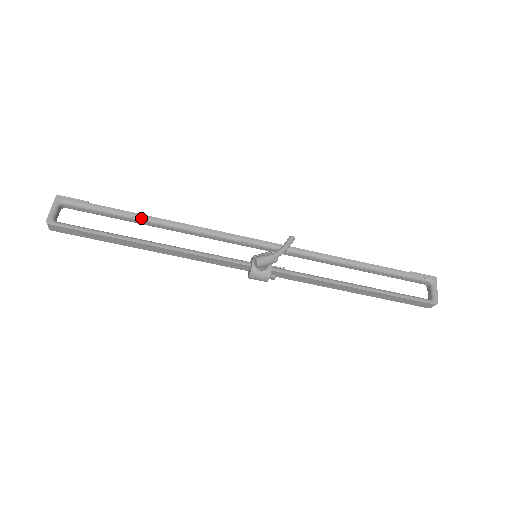
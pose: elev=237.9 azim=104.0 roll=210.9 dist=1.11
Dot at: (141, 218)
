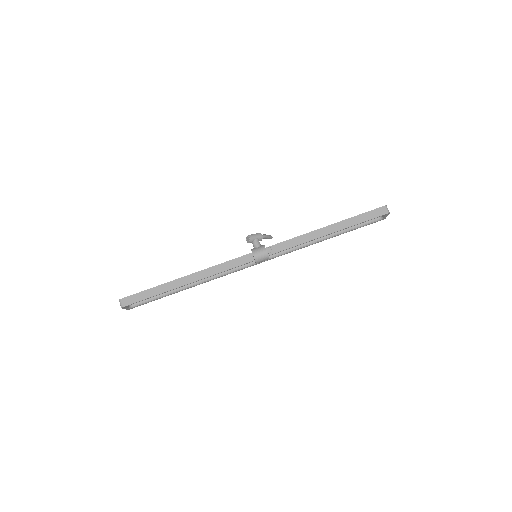
Dot at: occluded
